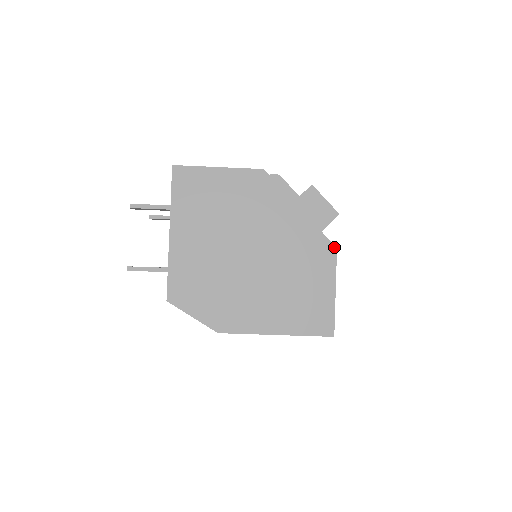
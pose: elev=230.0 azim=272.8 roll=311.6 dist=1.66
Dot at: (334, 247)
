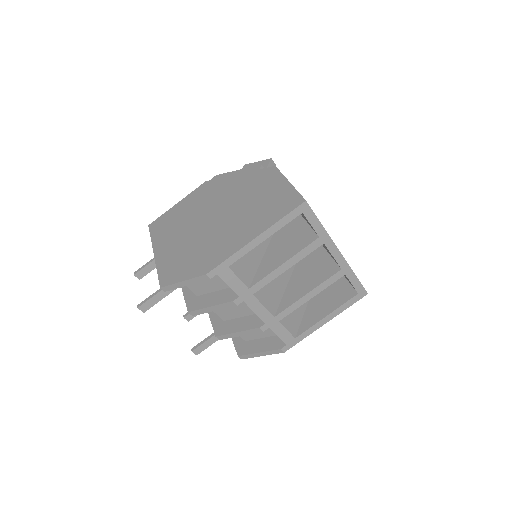
Dot at: (273, 167)
